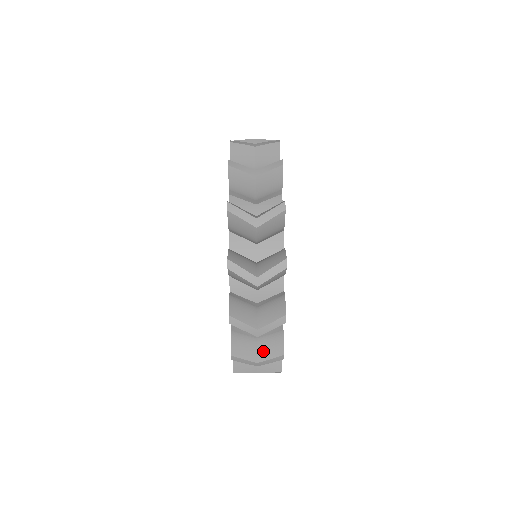
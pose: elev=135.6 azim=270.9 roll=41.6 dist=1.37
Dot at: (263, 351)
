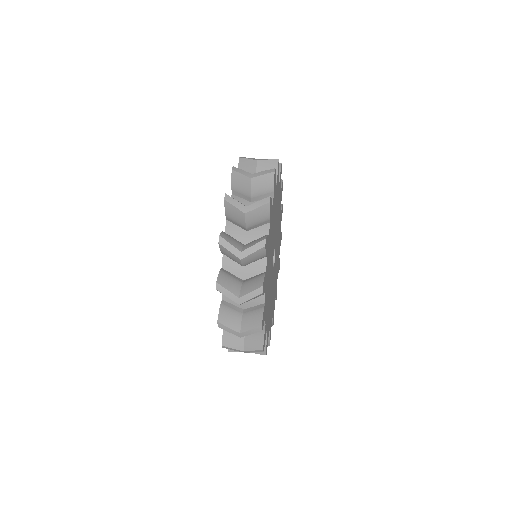
Dot at: (248, 245)
